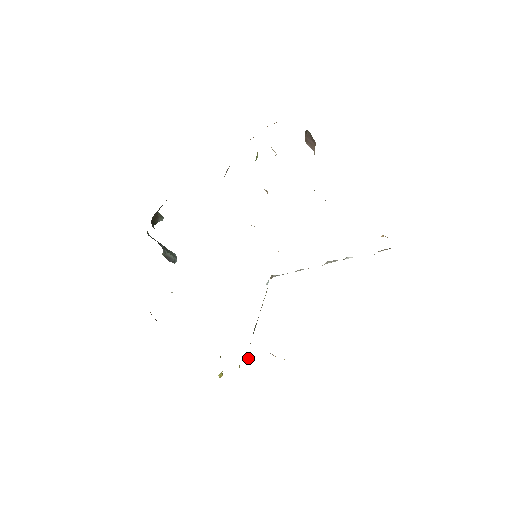
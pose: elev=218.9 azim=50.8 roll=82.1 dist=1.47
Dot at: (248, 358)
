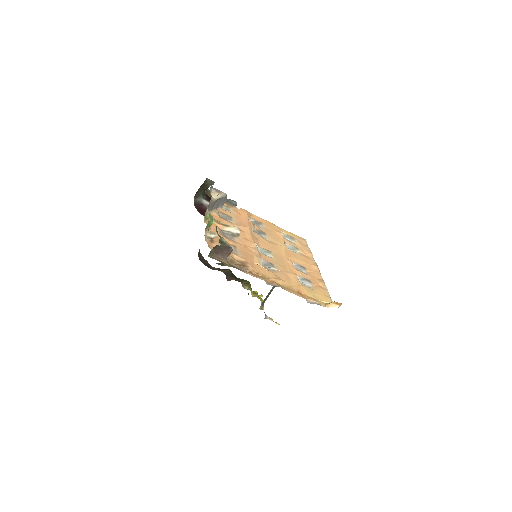
Dot at: (260, 308)
